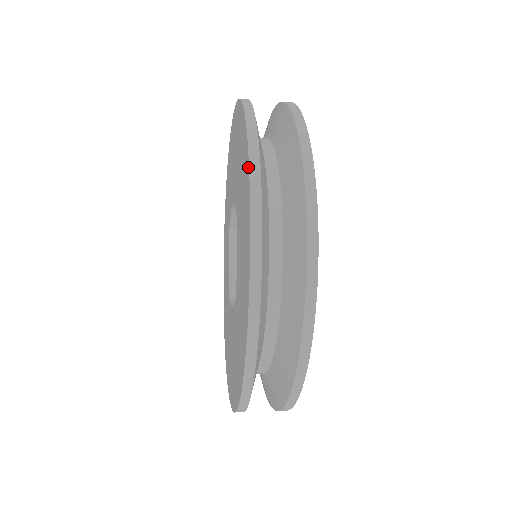
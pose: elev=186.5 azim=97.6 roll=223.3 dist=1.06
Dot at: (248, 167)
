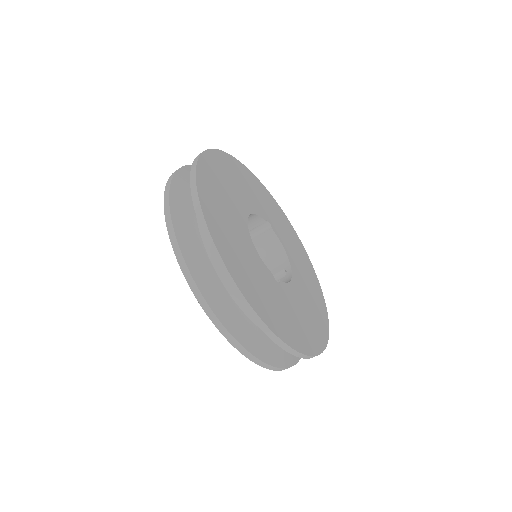
Dot at: (172, 242)
